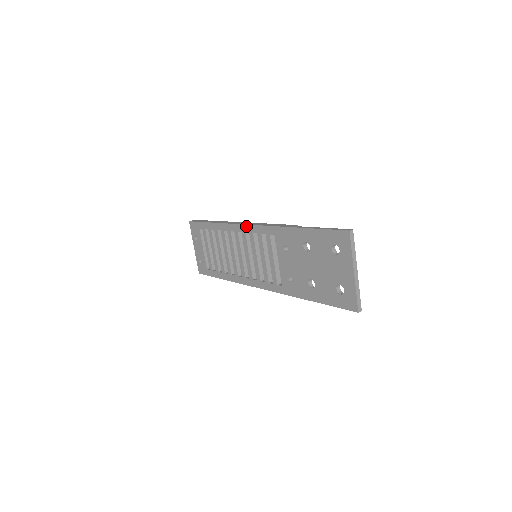
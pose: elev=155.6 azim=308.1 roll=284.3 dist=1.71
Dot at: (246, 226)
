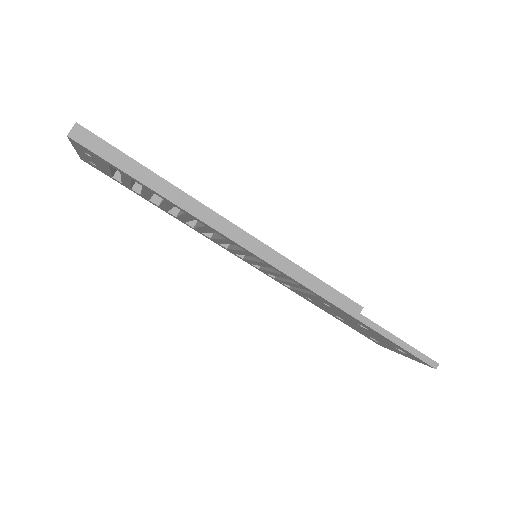
Dot at: (263, 261)
